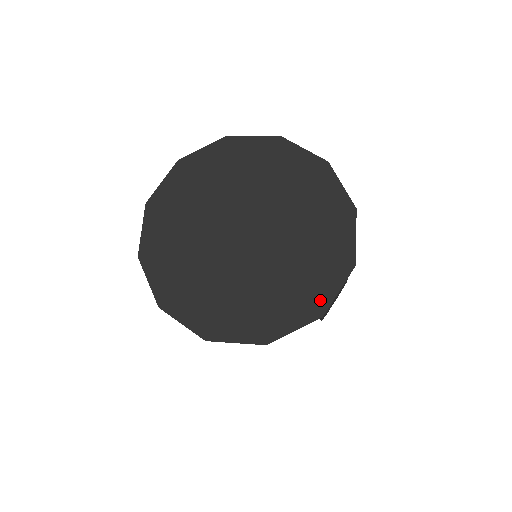
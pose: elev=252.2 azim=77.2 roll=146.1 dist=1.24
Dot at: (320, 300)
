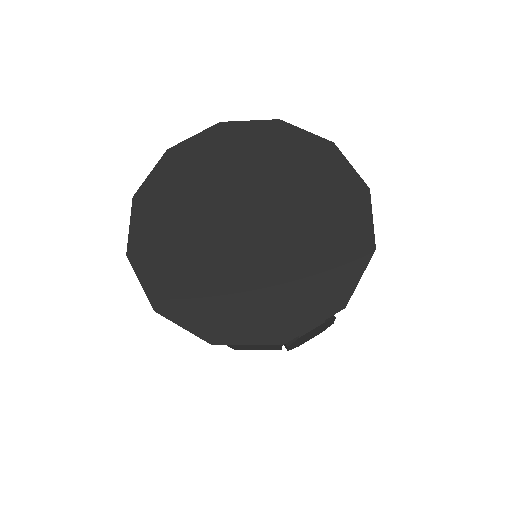
Dot at: (290, 325)
